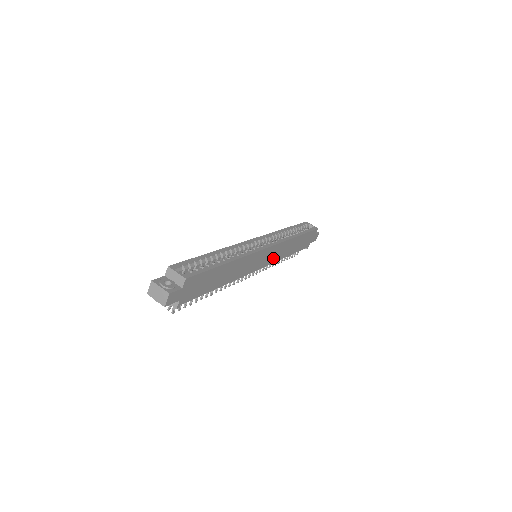
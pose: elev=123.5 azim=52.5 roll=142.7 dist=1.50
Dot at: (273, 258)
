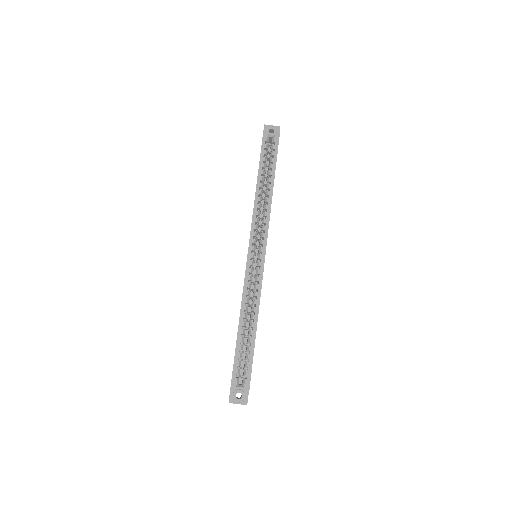
Dot at: occluded
